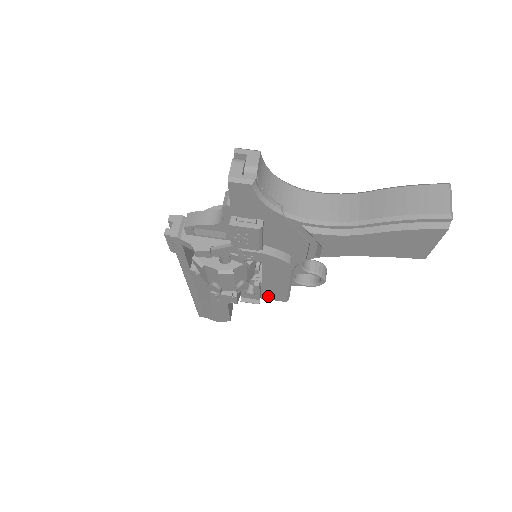
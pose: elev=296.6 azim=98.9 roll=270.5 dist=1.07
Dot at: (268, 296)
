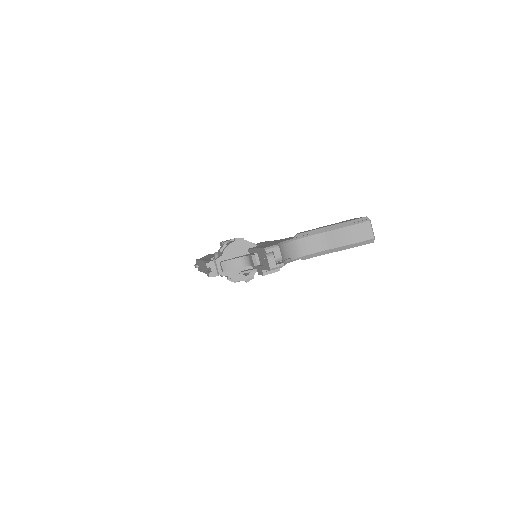
Dot at: occluded
